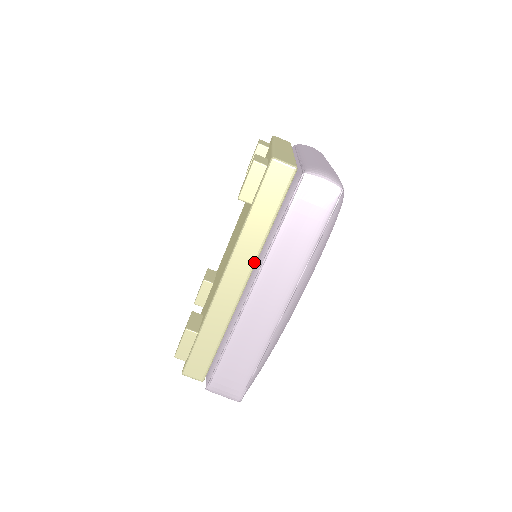
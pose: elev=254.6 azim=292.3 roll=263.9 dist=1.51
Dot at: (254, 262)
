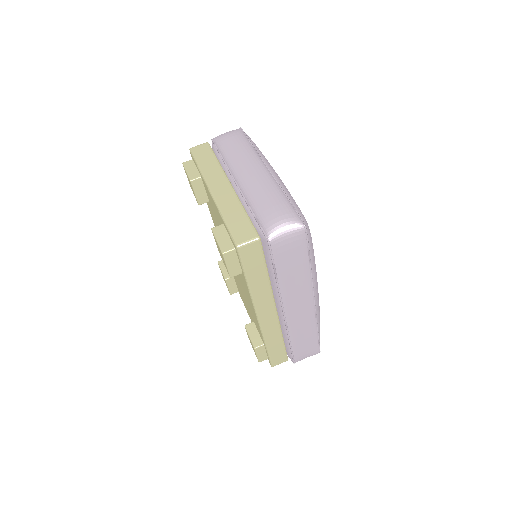
Dot at: (272, 298)
